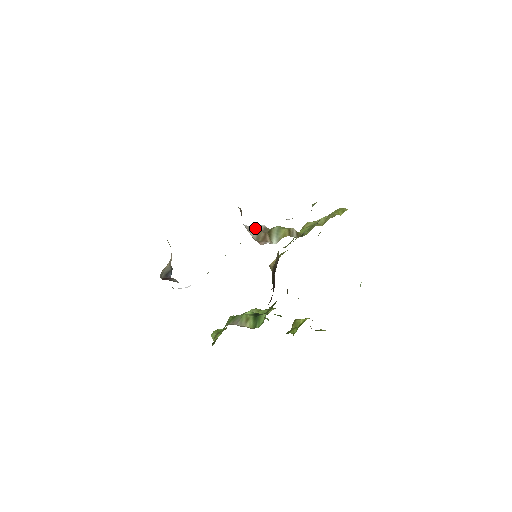
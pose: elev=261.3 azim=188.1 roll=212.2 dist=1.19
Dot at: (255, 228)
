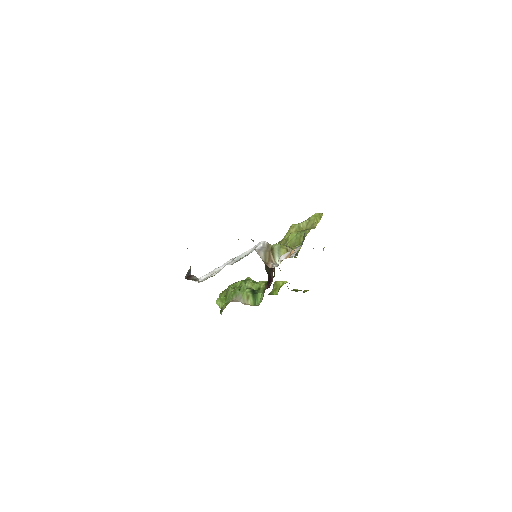
Dot at: (262, 248)
